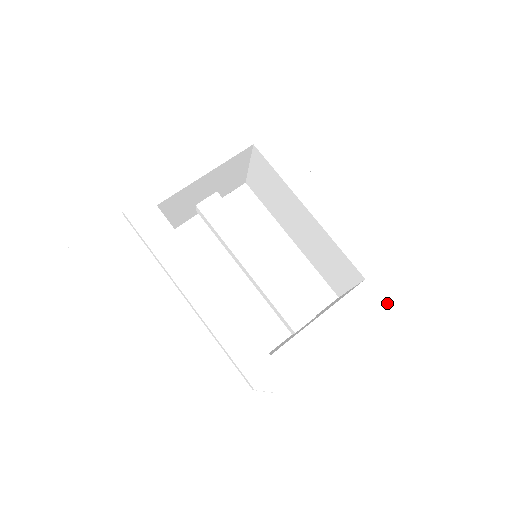
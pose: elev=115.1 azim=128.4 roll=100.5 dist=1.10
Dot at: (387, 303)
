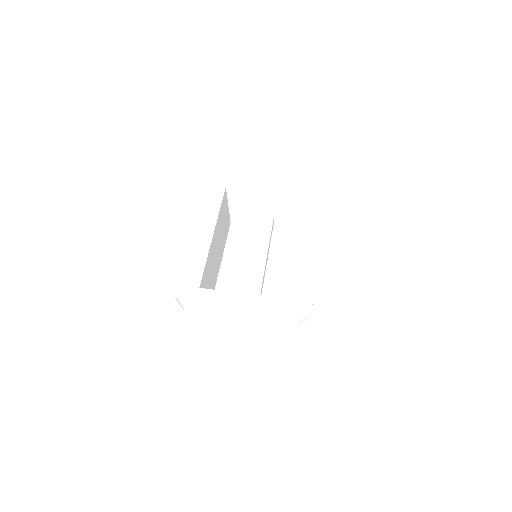
Dot at: (293, 327)
